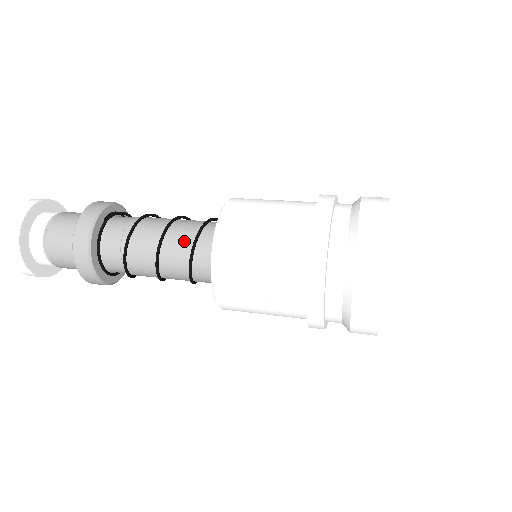
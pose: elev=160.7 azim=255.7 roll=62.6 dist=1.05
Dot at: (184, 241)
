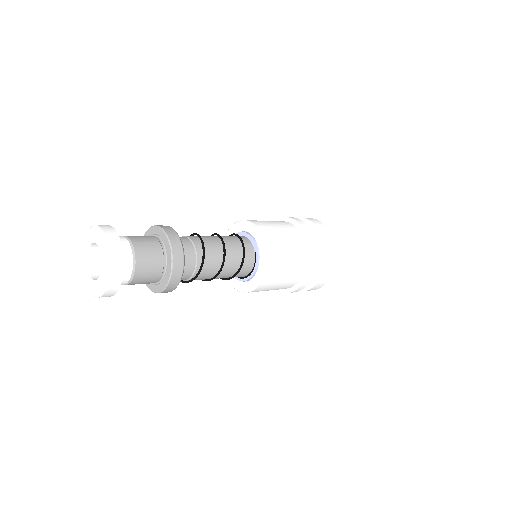
Dot at: (236, 258)
